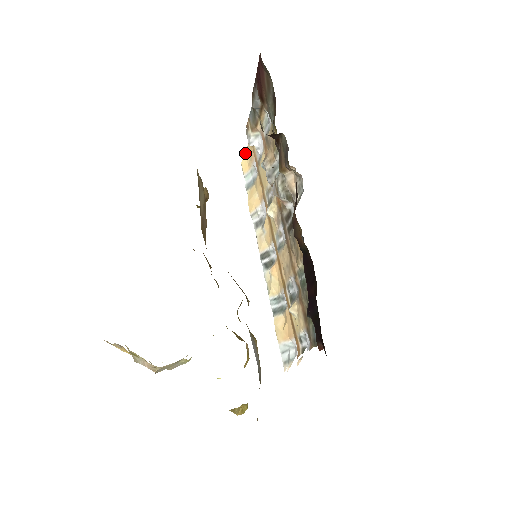
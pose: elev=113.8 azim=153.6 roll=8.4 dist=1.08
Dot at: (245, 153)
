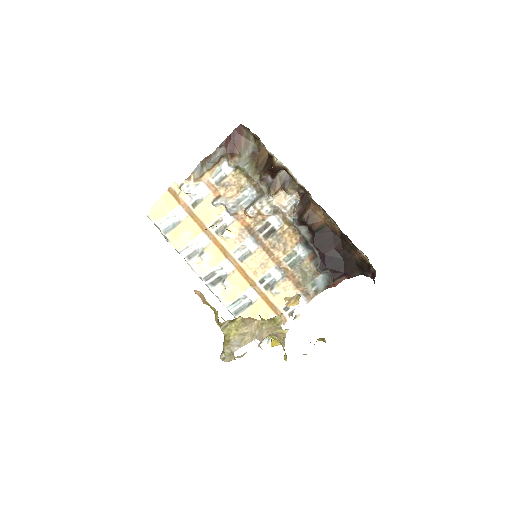
Dot at: (153, 206)
